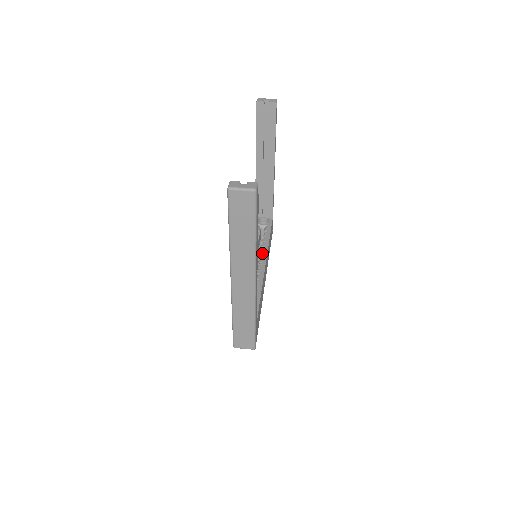
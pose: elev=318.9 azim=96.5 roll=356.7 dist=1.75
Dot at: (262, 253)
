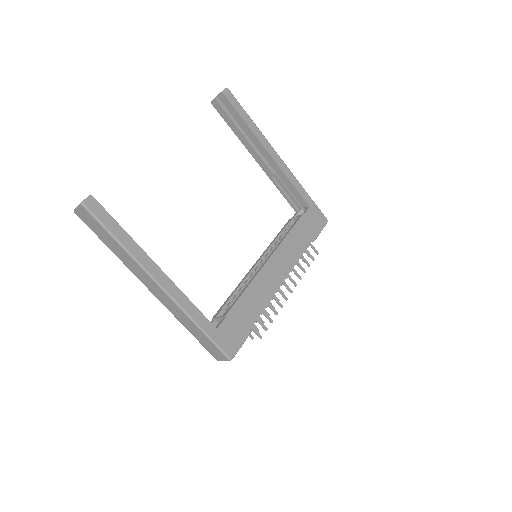
Dot at: occluded
